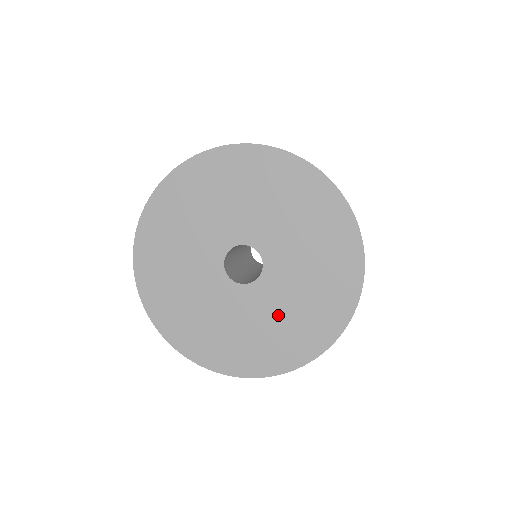
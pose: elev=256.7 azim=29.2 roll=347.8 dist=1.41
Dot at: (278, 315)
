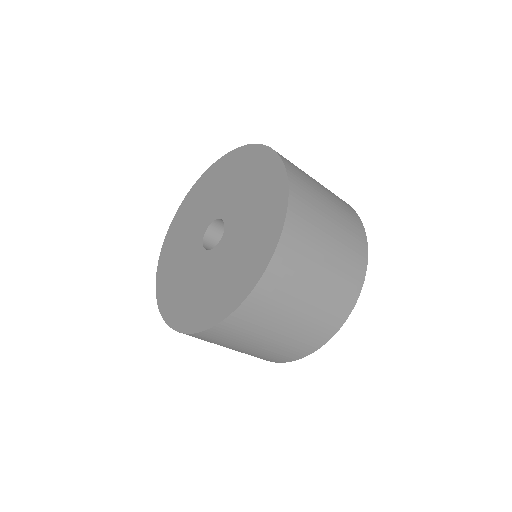
Dot at: (216, 277)
